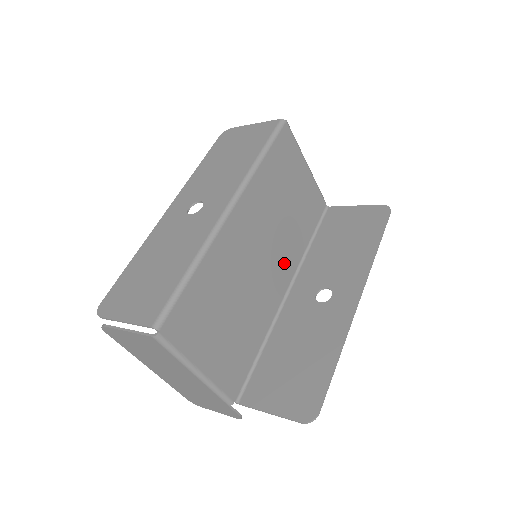
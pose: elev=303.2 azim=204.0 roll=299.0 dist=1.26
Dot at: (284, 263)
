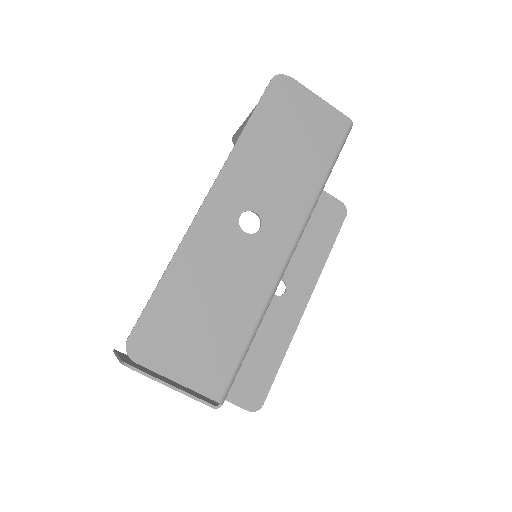
Dot at: occluded
